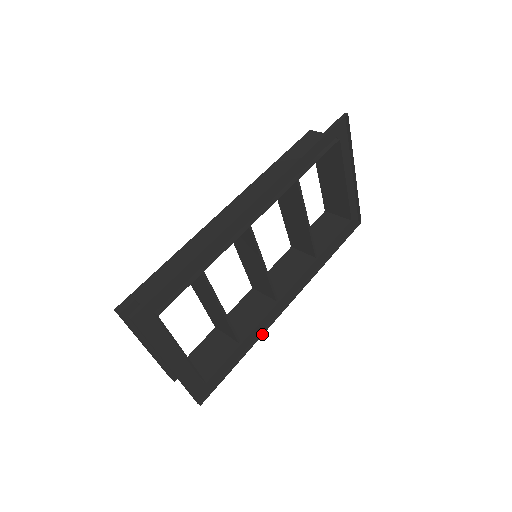
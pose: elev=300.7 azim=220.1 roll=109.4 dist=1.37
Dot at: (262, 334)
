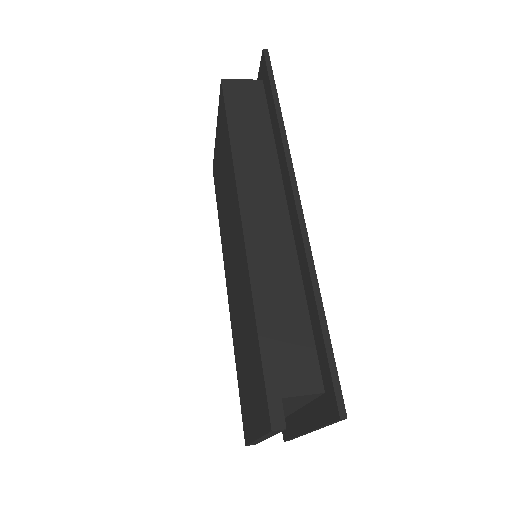
Dot at: occluded
